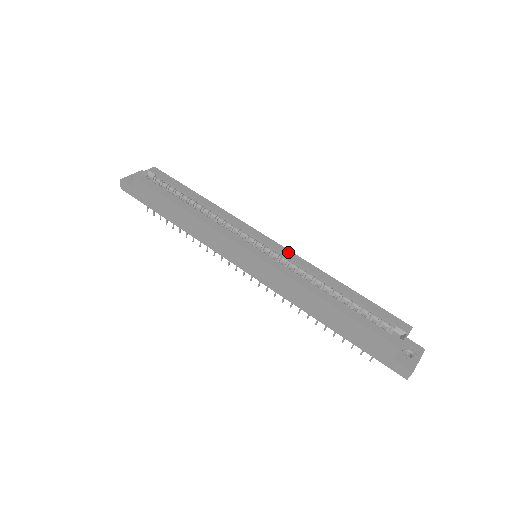
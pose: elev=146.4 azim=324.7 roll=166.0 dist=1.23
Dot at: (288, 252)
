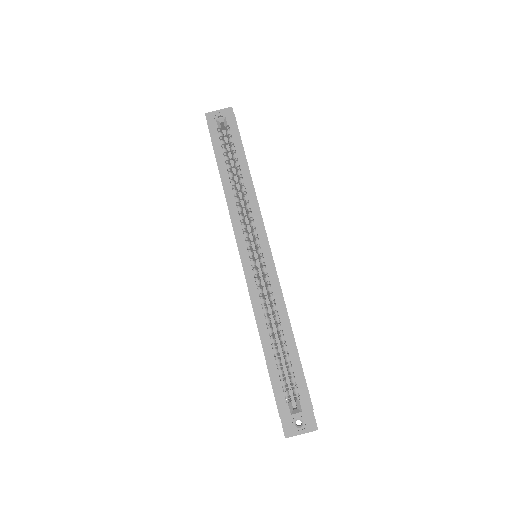
Dot at: (274, 274)
